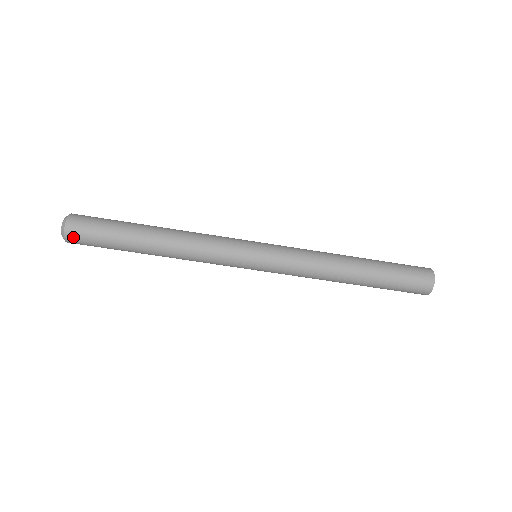
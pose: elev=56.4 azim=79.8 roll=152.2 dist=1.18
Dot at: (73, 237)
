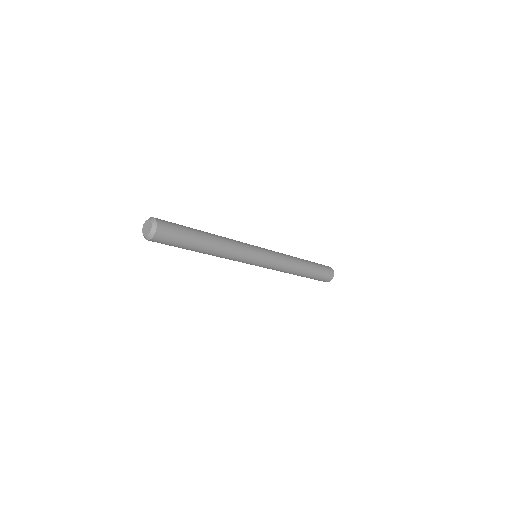
Dot at: (158, 239)
